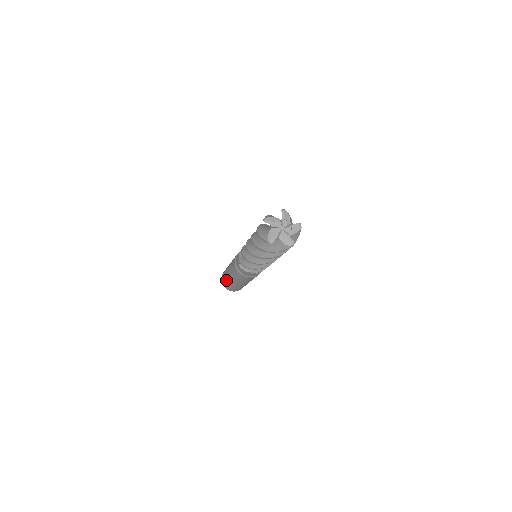
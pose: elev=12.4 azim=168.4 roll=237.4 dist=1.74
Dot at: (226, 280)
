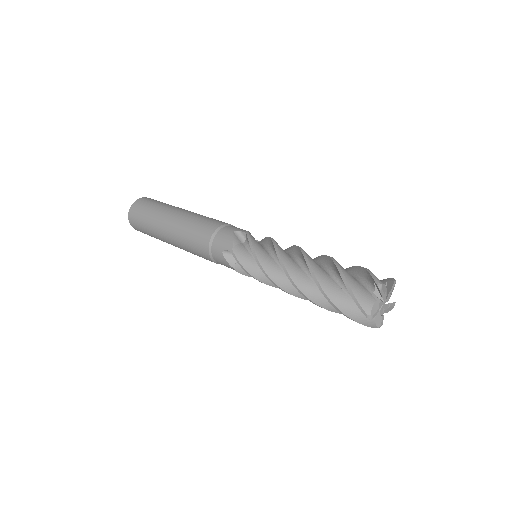
Dot at: occluded
